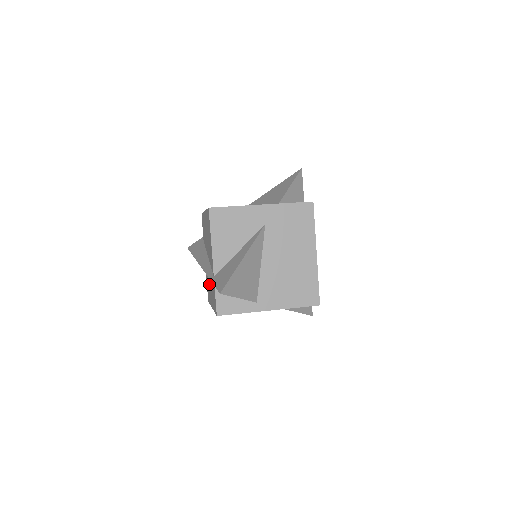
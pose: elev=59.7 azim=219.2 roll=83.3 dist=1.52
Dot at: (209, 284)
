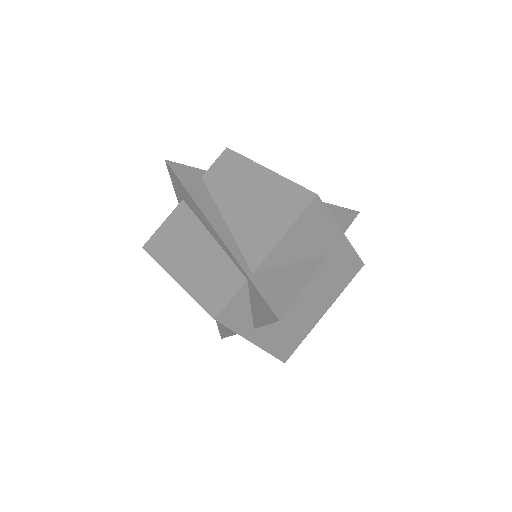
Dot at: (189, 246)
